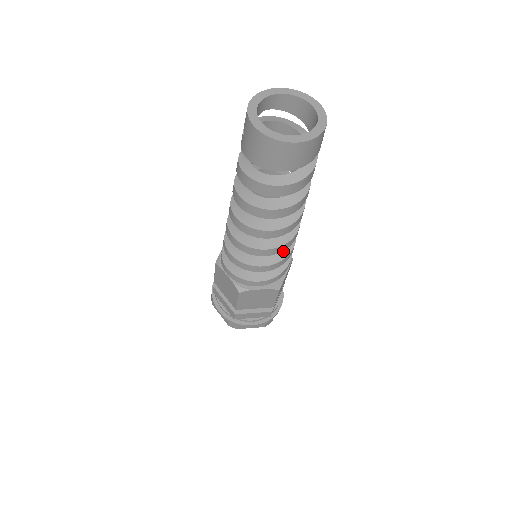
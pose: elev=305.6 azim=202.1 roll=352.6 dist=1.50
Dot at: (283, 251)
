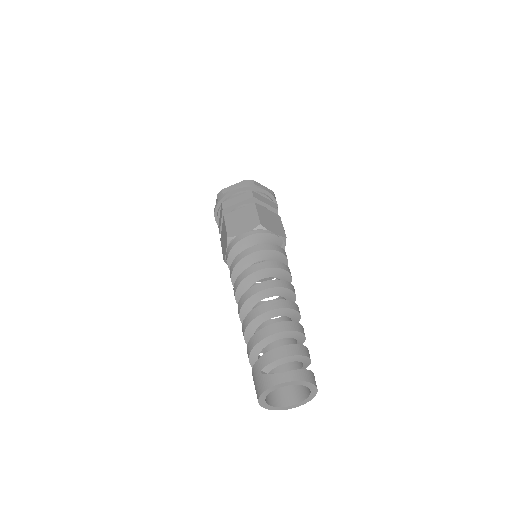
Dot at: occluded
